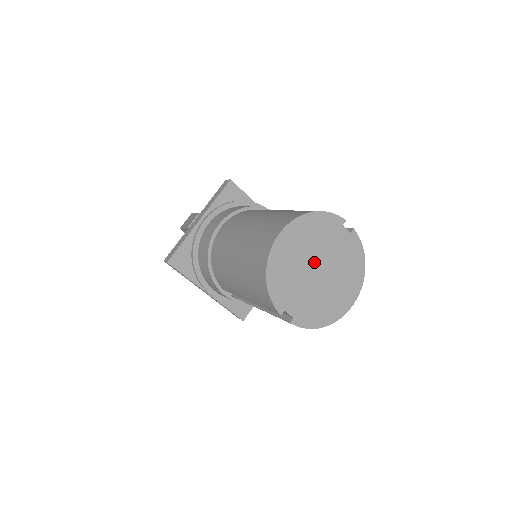
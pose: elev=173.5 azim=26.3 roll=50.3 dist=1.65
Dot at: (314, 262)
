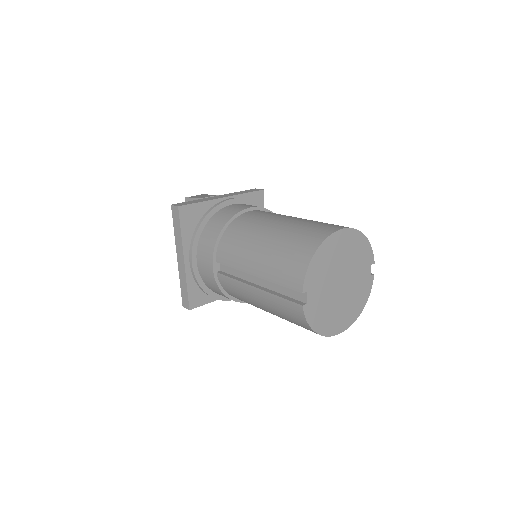
Dot at: (343, 273)
